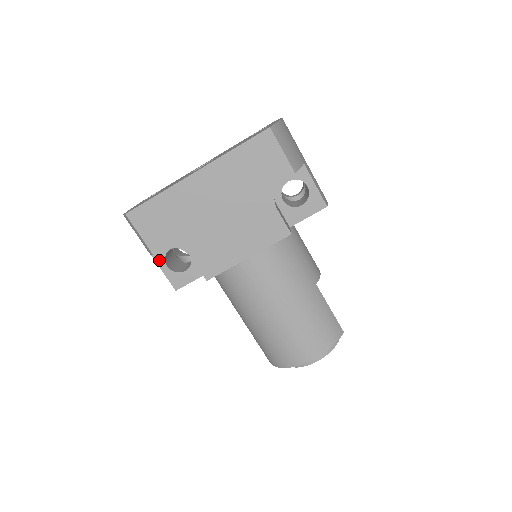
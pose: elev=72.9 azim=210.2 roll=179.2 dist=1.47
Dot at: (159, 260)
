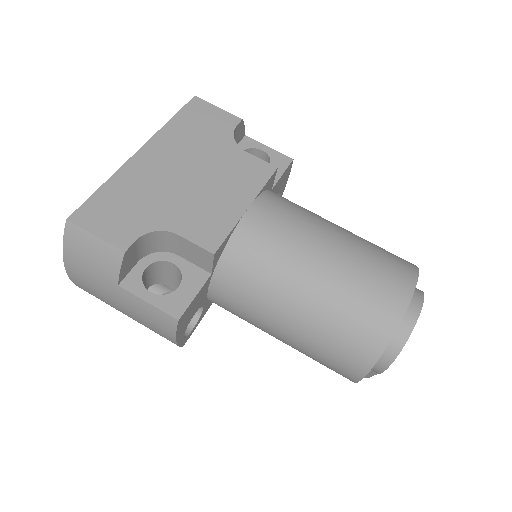
Dot at: (135, 289)
